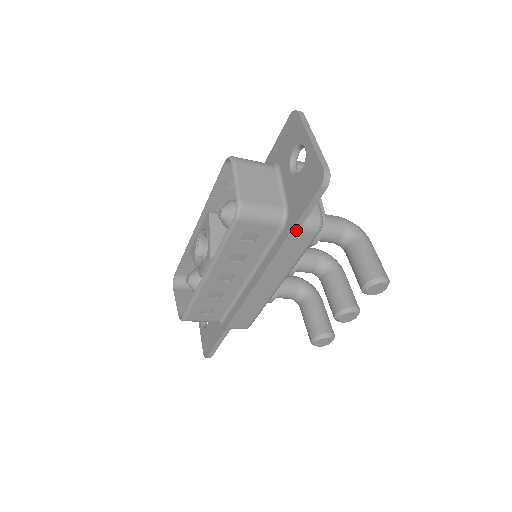
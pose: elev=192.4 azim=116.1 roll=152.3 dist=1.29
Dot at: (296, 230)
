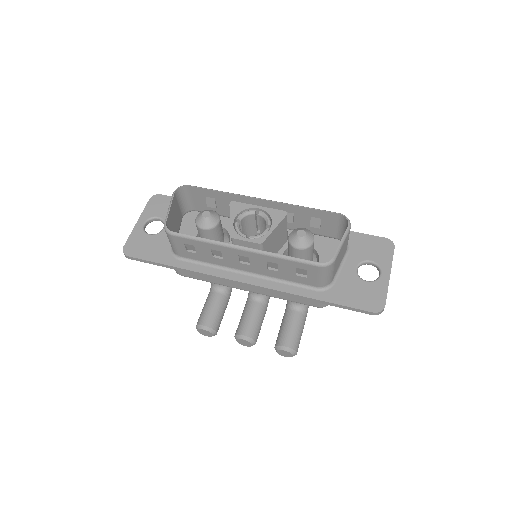
Dot at: (325, 303)
